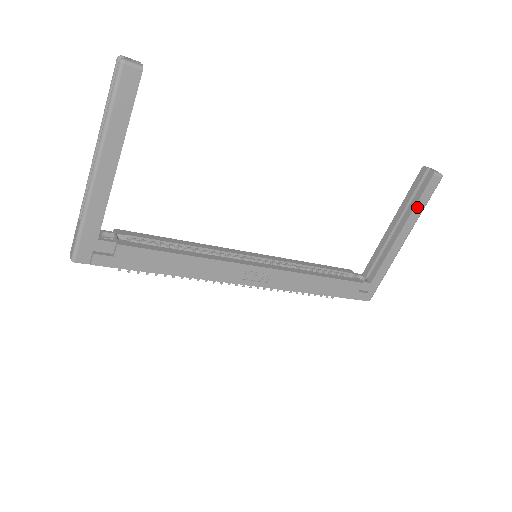
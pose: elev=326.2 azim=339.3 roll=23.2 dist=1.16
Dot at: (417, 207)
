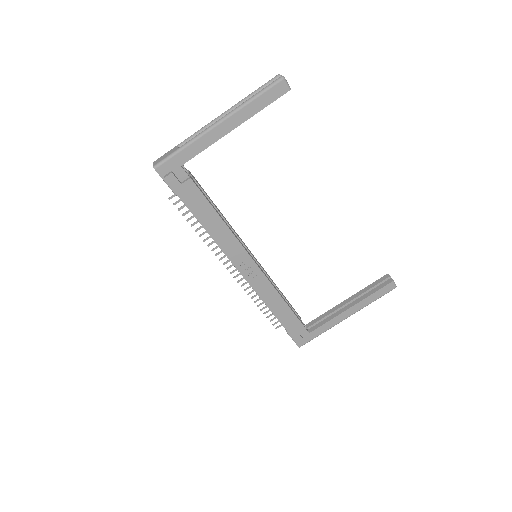
Dot at: (370, 297)
